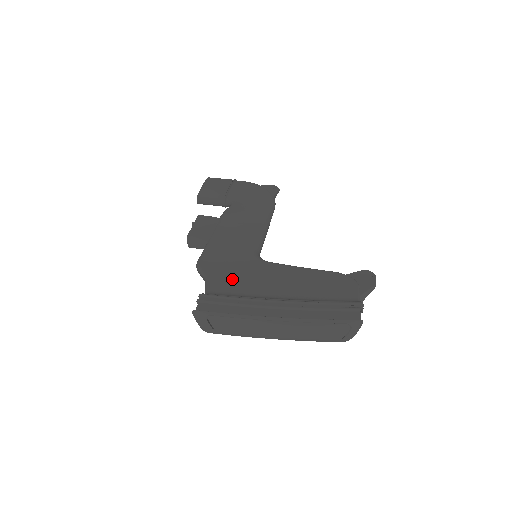
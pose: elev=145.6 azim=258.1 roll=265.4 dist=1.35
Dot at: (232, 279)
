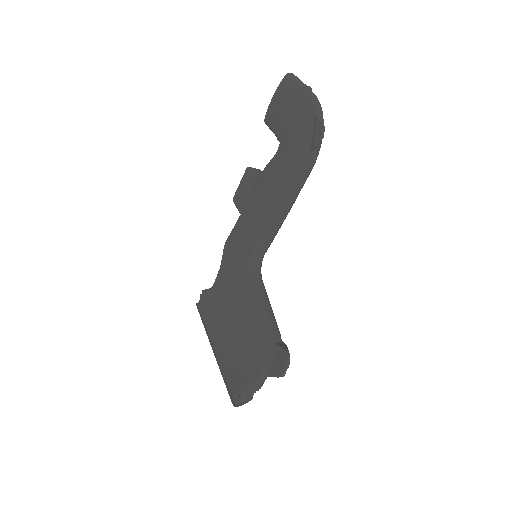
Dot at: (226, 282)
